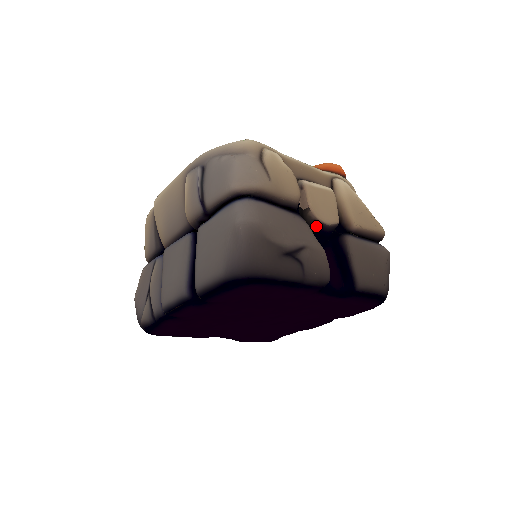
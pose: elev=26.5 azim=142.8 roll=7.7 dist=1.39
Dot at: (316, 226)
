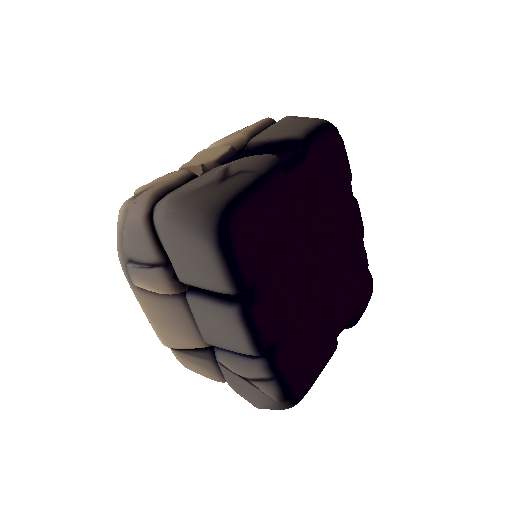
Dot at: (223, 163)
